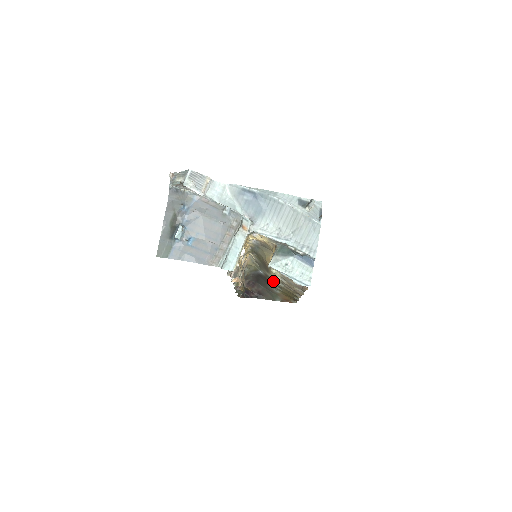
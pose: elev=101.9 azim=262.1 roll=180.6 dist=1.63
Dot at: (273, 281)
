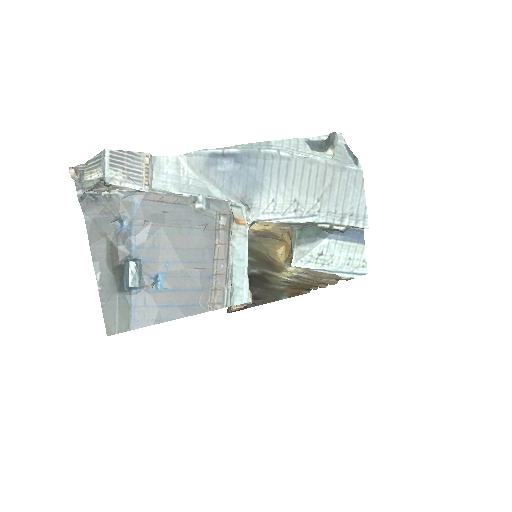
Dot at: (277, 278)
